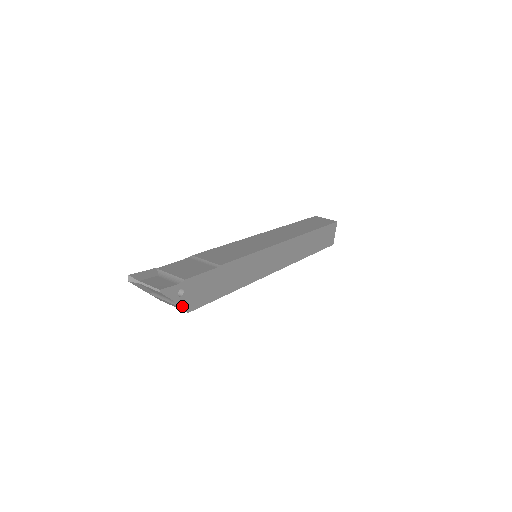
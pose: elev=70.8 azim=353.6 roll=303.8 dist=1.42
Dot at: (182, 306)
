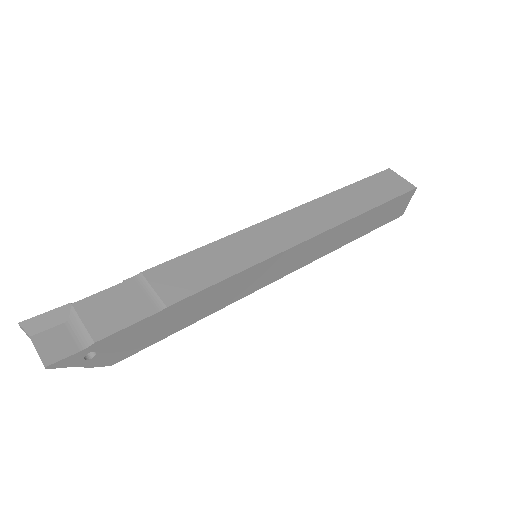
Dot at: (97, 364)
